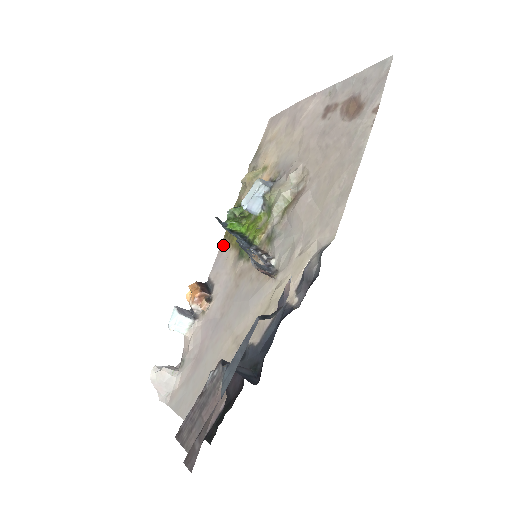
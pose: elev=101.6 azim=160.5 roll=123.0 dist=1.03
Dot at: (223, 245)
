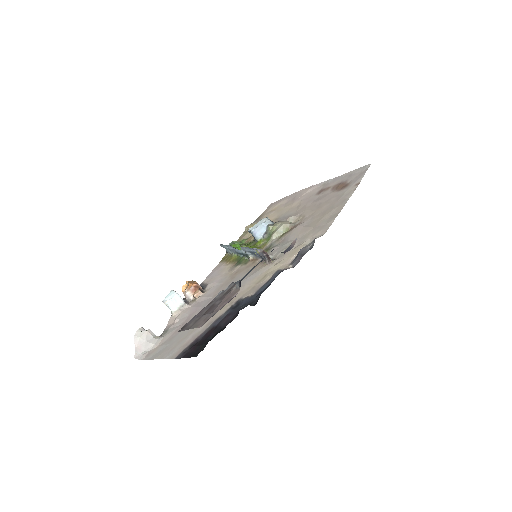
Dot at: (220, 264)
